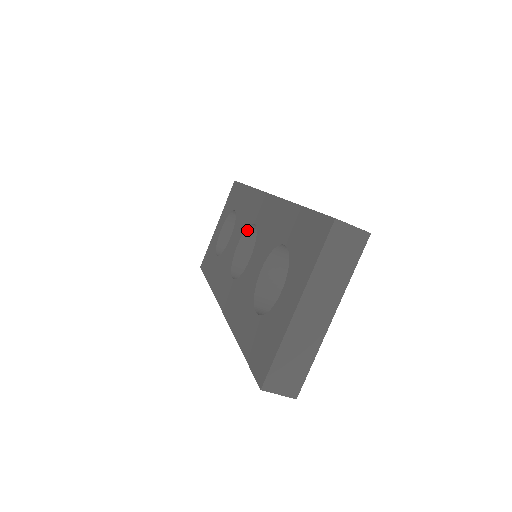
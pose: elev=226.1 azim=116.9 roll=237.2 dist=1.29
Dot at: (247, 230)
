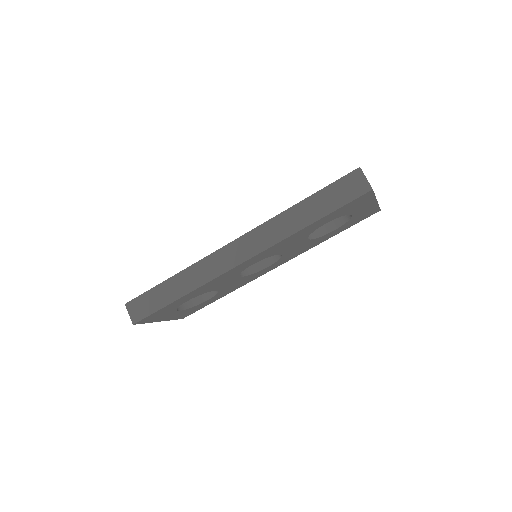
Dot at: occluded
